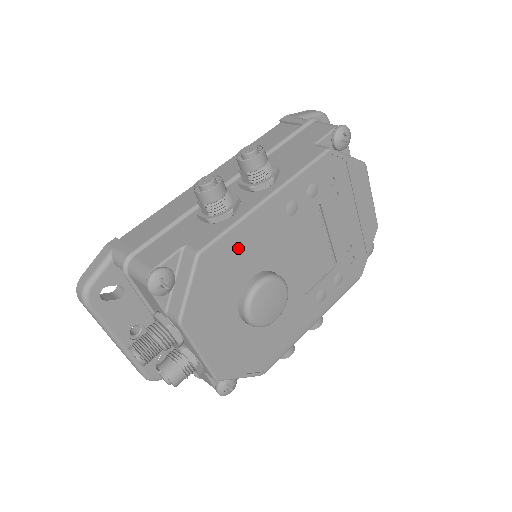
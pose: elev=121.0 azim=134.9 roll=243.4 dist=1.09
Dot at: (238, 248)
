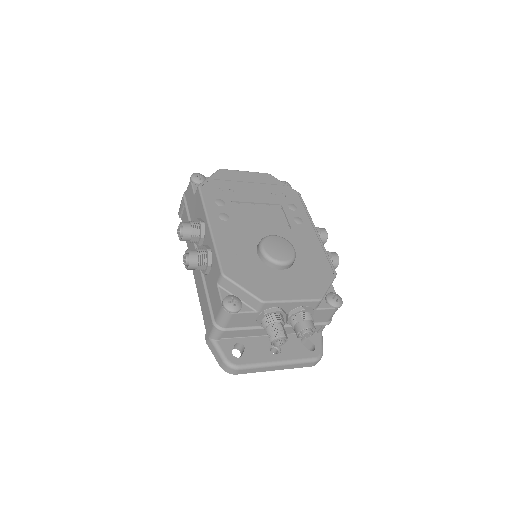
Dot at: (232, 254)
